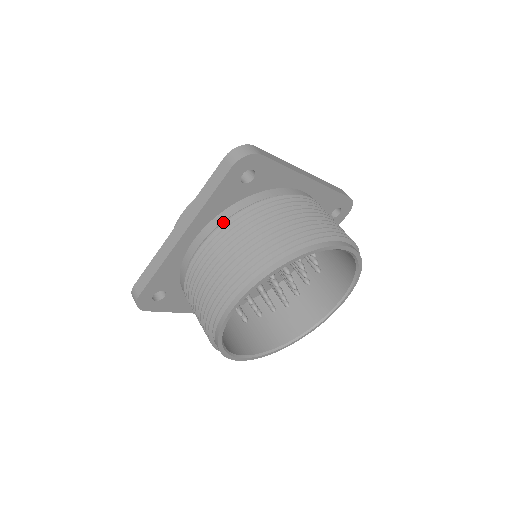
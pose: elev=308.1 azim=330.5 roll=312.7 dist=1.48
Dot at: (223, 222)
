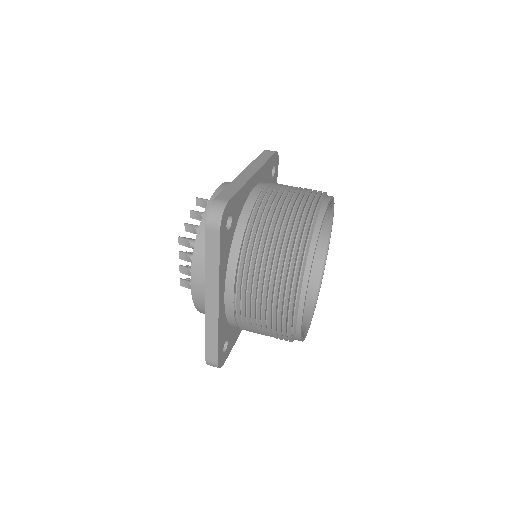
Dot at: (238, 267)
